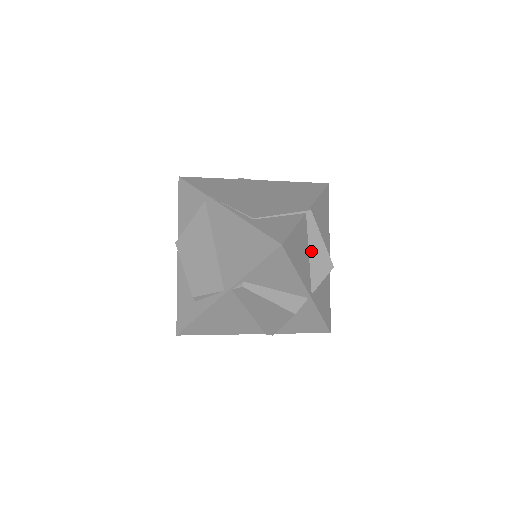
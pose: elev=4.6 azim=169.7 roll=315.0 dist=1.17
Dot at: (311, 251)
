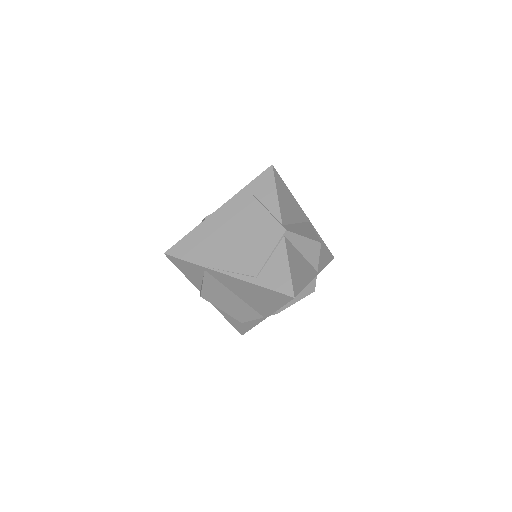
Dot at: (302, 251)
